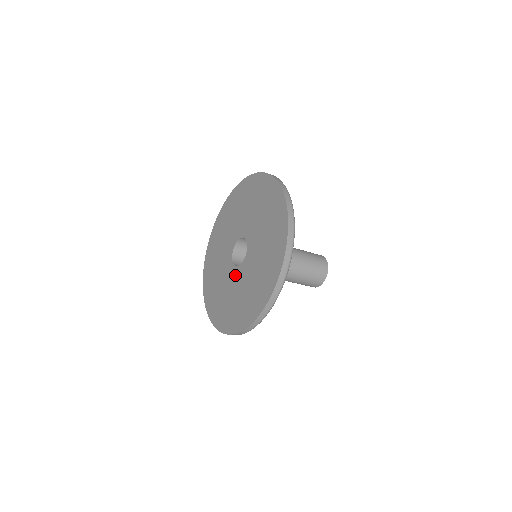
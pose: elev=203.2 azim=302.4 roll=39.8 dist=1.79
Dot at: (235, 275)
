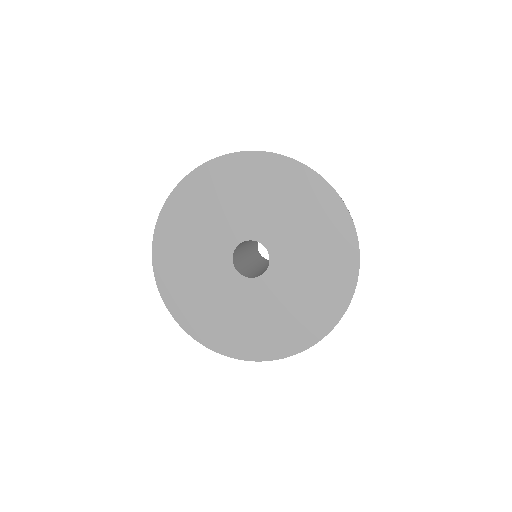
Dot at: (265, 286)
